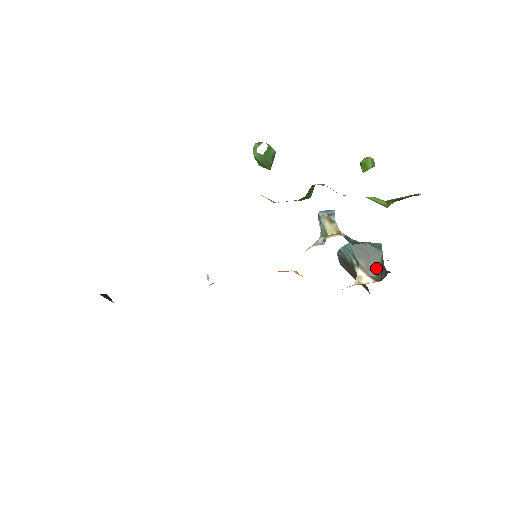
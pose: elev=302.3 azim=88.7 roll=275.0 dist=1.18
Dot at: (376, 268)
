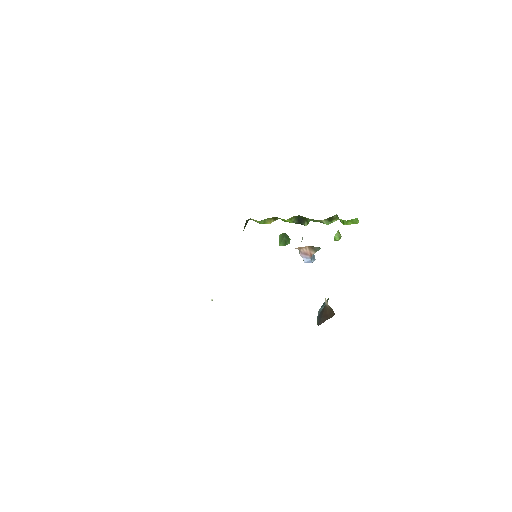
Dot at: occluded
